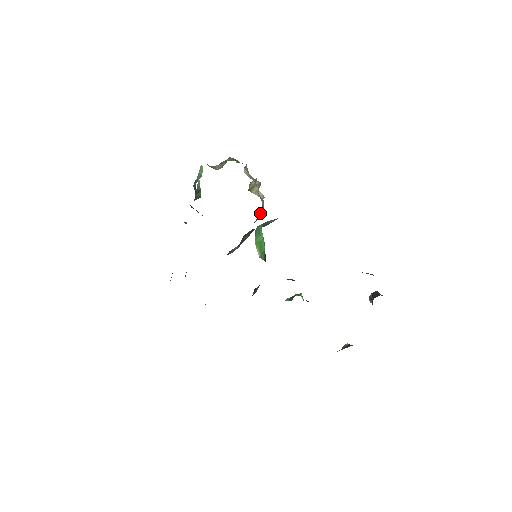
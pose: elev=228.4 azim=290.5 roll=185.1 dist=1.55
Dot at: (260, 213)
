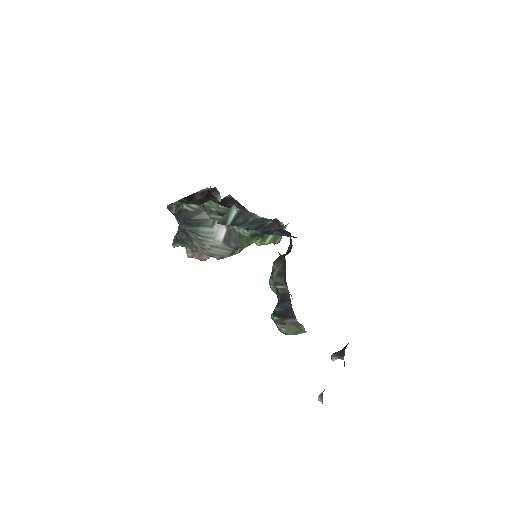
Dot at: occluded
